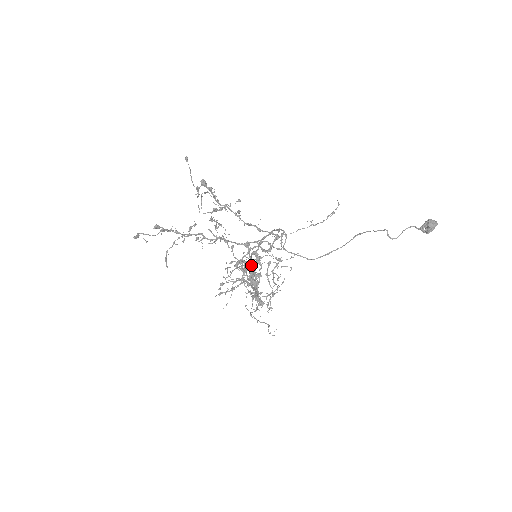
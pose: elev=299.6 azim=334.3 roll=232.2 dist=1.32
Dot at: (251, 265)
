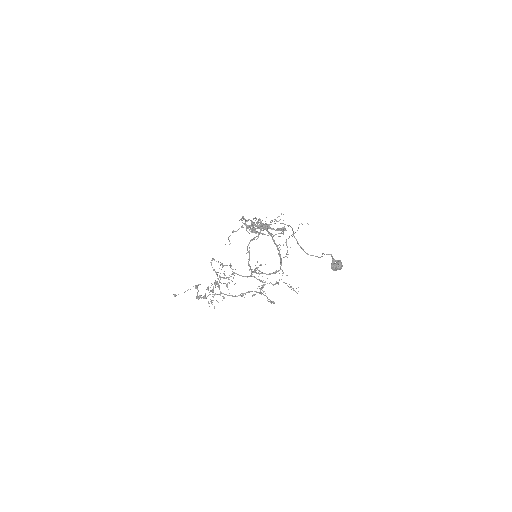
Dot at: occluded
